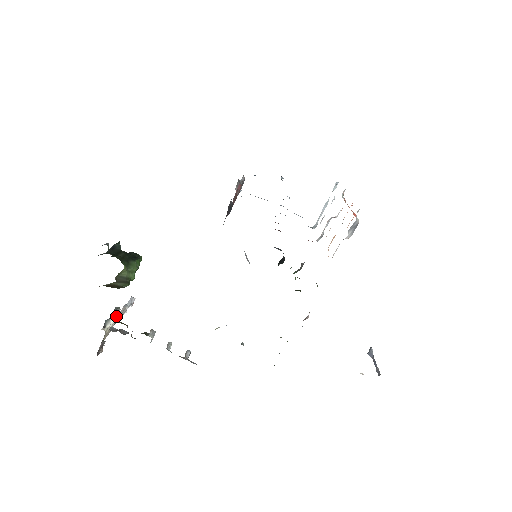
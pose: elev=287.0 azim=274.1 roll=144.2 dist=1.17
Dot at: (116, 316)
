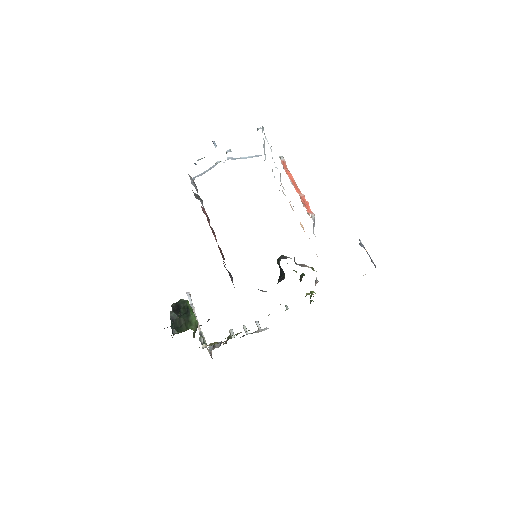
Dot at: occluded
